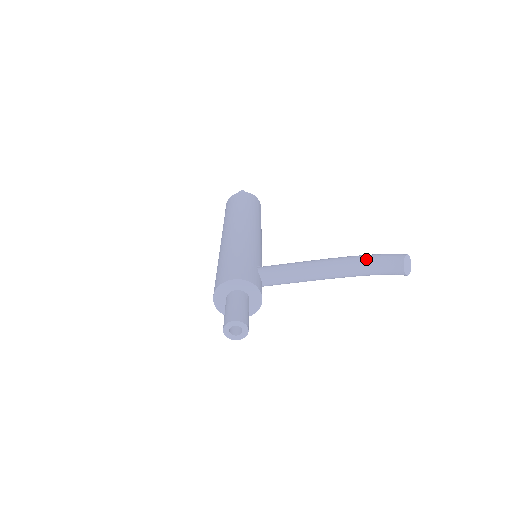
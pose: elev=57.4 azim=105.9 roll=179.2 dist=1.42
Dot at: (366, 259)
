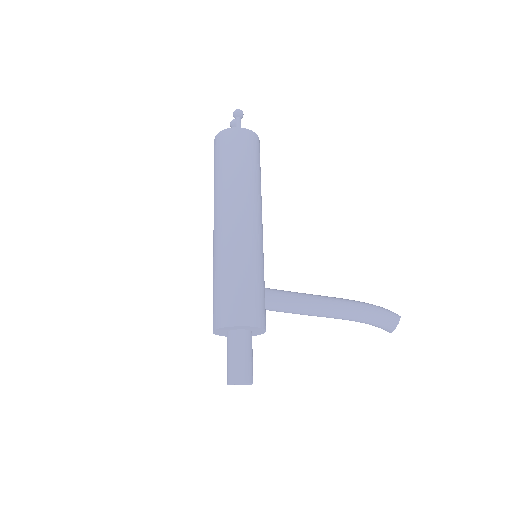
Dot at: (367, 314)
